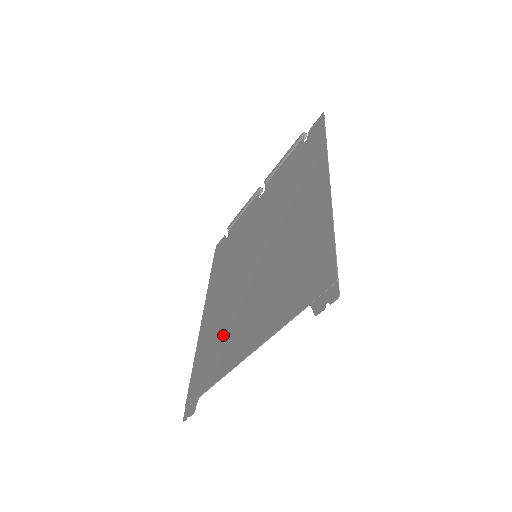
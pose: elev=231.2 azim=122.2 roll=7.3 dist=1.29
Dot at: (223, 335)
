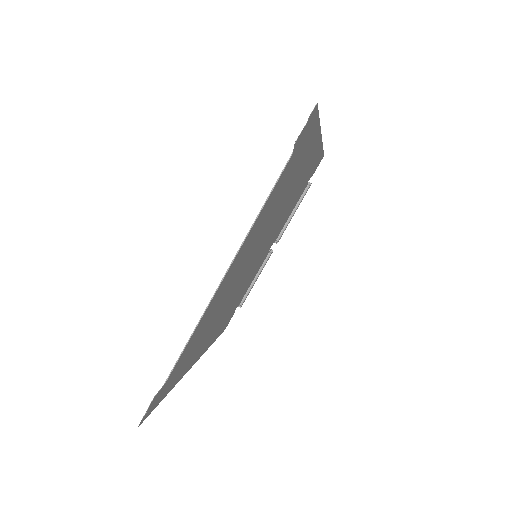
Dot at: (209, 320)
